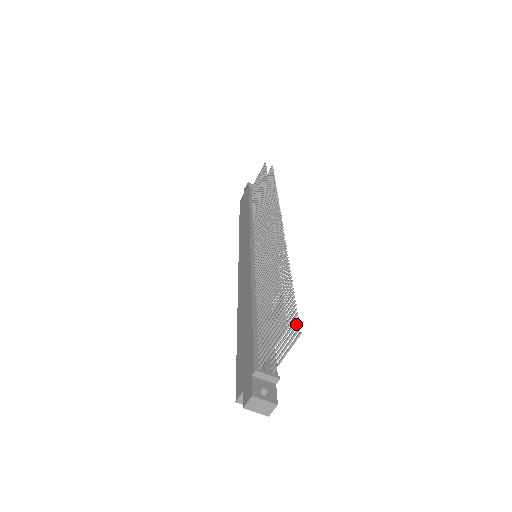
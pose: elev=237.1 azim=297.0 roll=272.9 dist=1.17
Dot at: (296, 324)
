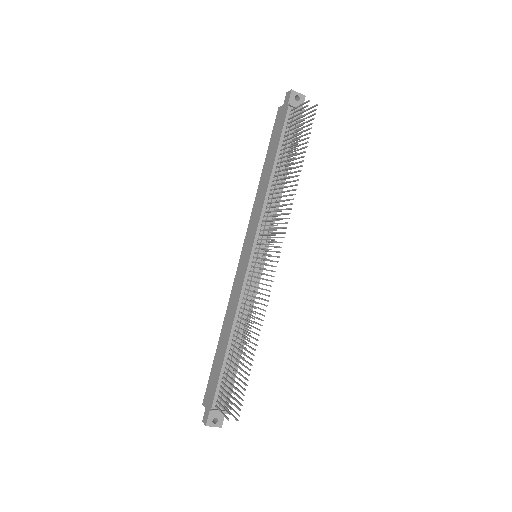
Dot at: (239, 409)
